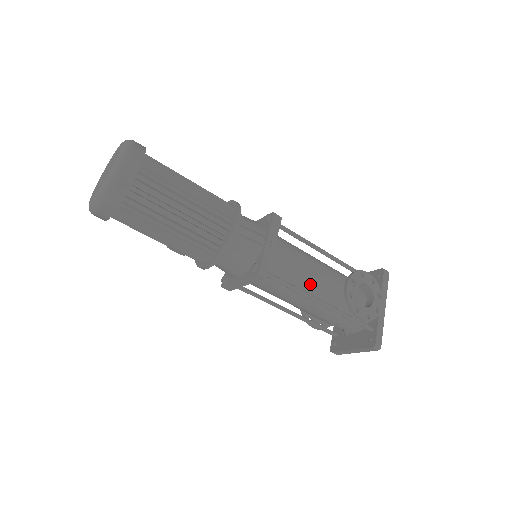
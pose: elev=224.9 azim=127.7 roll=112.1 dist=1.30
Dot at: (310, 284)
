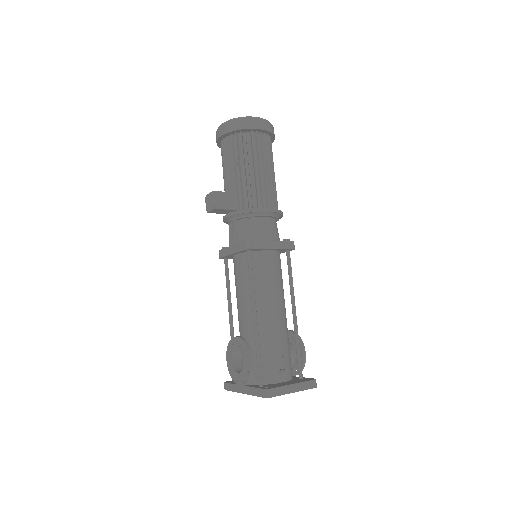
Dot at: (284, 299)
